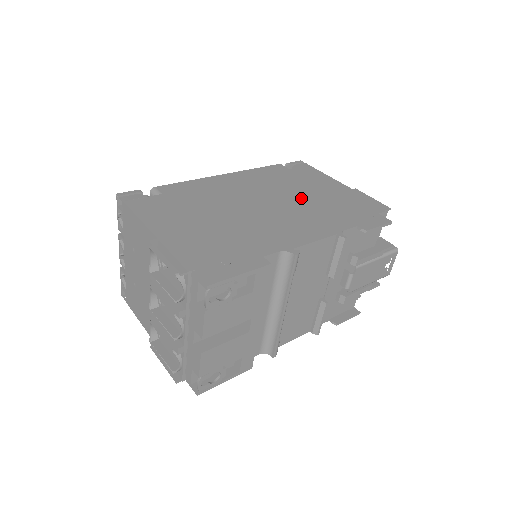
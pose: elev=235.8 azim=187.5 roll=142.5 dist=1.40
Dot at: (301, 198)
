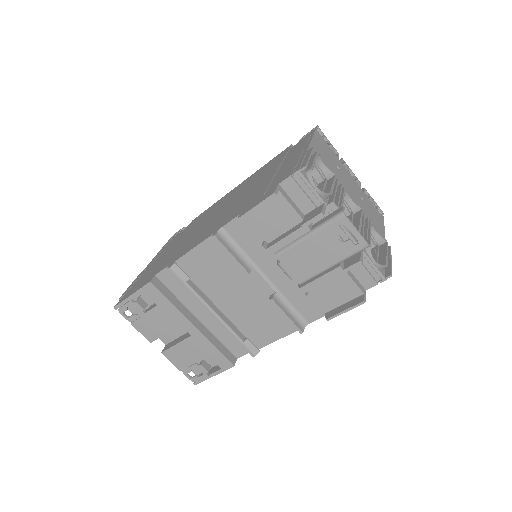
Dot at: (248, 191)
